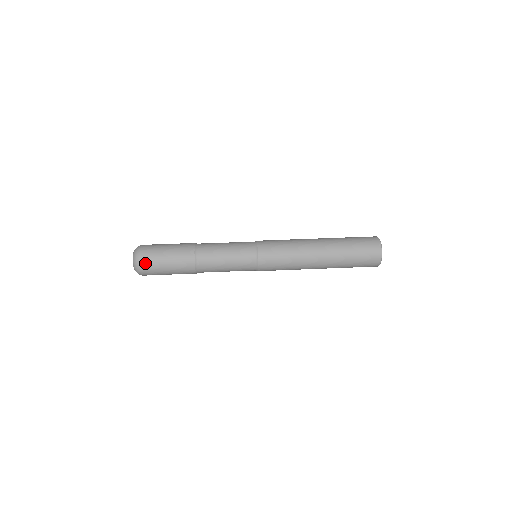
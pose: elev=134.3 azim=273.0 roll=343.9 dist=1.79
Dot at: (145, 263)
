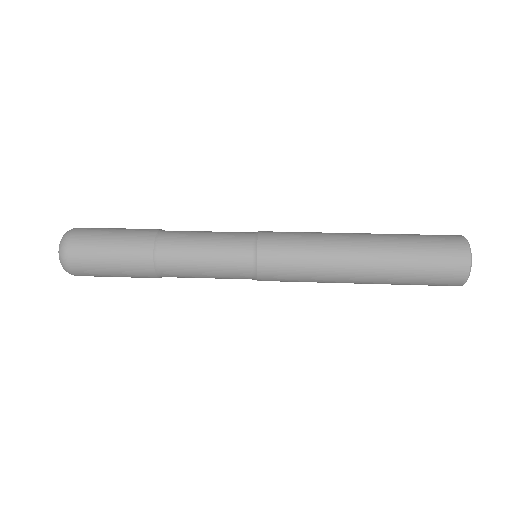
Dot at: (75, 257)
